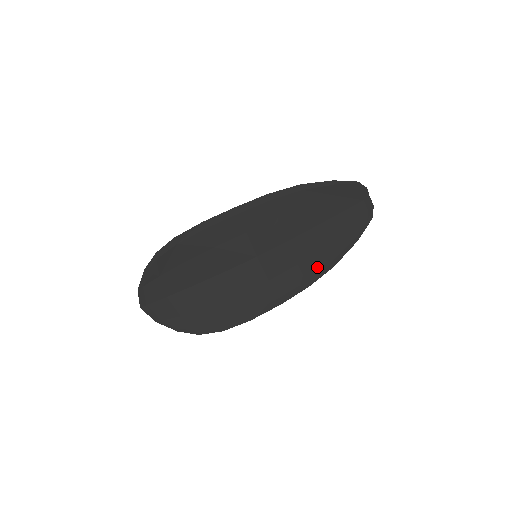
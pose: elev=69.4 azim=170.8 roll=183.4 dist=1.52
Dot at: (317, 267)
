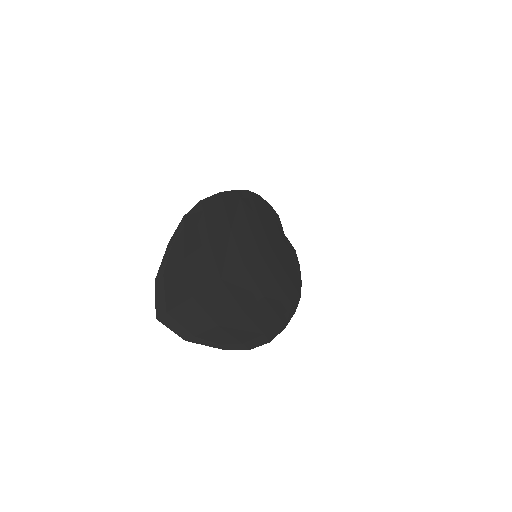
Dot at: (295, 279)
